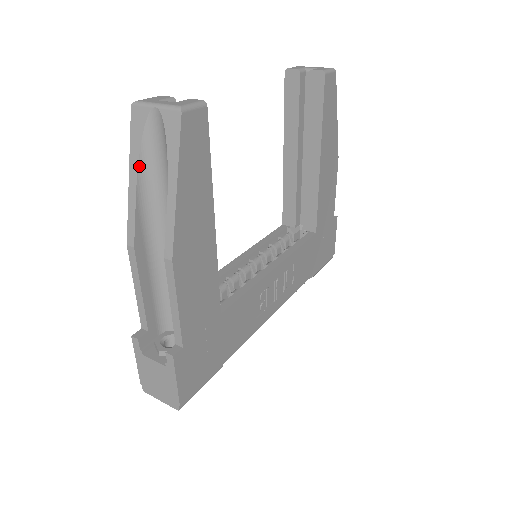
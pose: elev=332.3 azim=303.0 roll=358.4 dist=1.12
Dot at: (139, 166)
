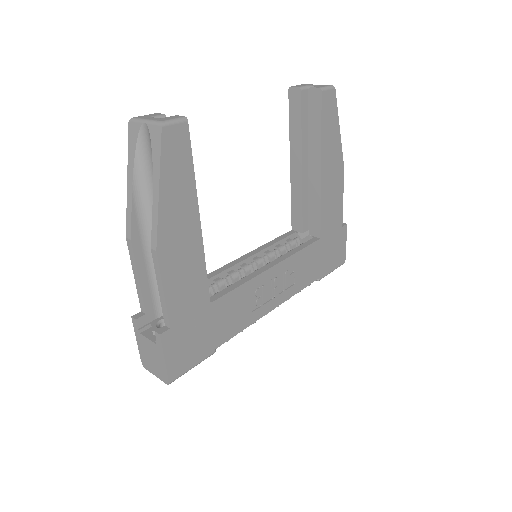
Dot at: (134, 171)
